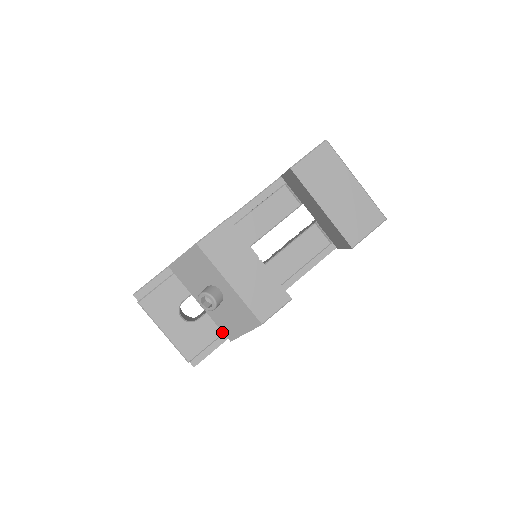
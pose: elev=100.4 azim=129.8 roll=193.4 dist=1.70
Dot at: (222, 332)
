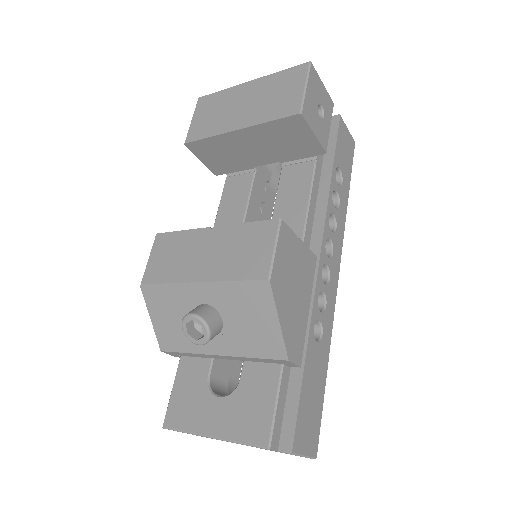
Dot at: (279, 365)
